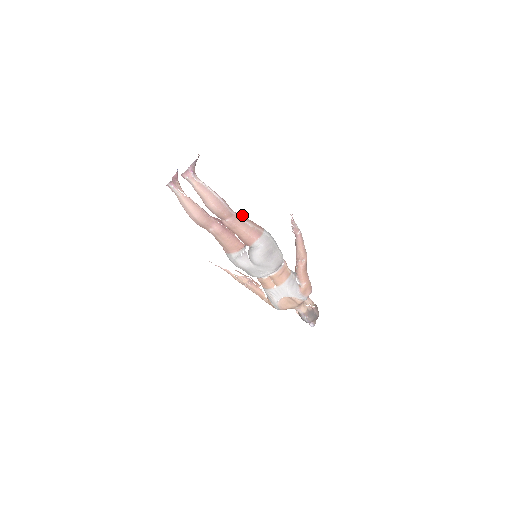
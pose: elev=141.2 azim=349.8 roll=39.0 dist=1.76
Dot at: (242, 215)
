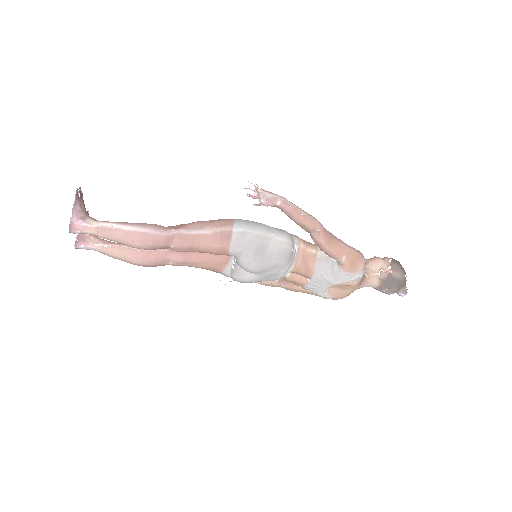
Dot at: (191, 224)
